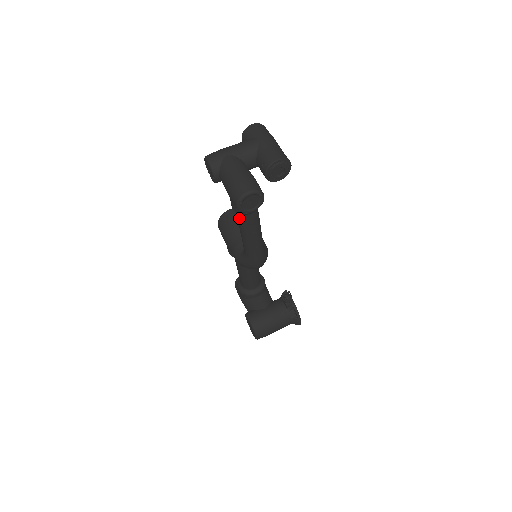
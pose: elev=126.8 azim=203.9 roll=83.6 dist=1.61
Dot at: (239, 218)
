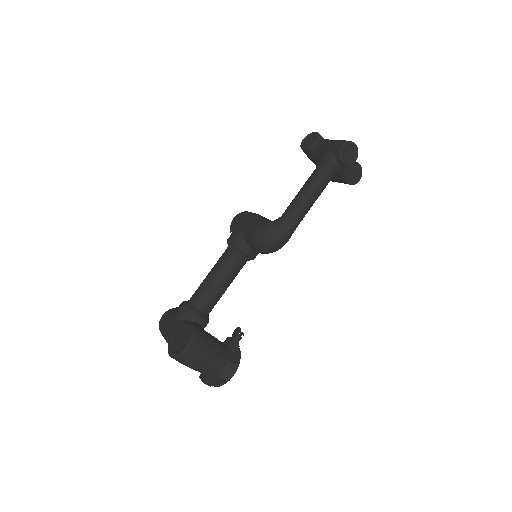
Dot at: (319, 170)
